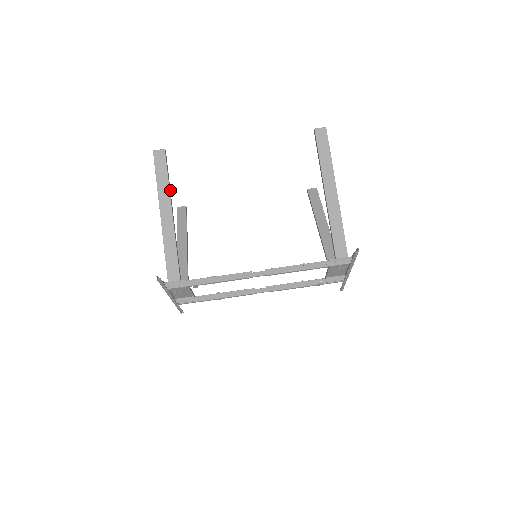
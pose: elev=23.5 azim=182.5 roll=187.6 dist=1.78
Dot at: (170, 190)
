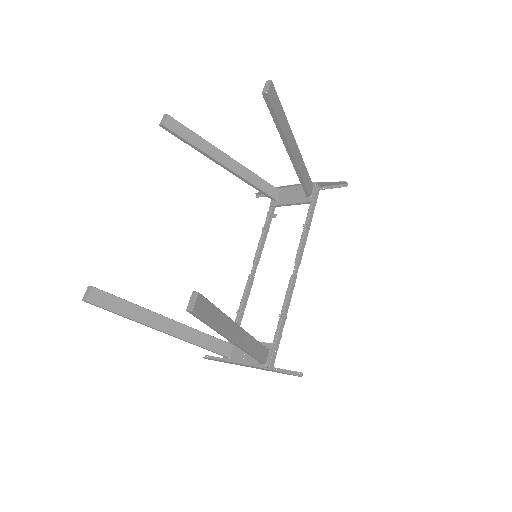
Dot at: occluded
